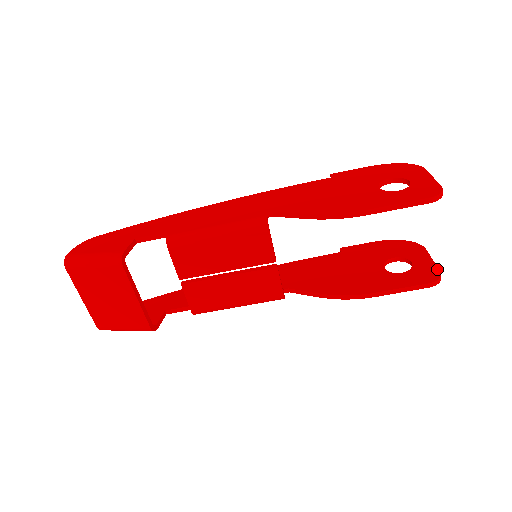
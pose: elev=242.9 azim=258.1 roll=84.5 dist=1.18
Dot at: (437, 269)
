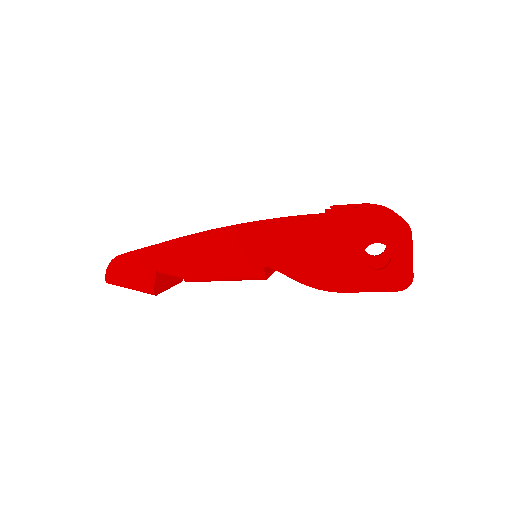
Dot at: occluded
